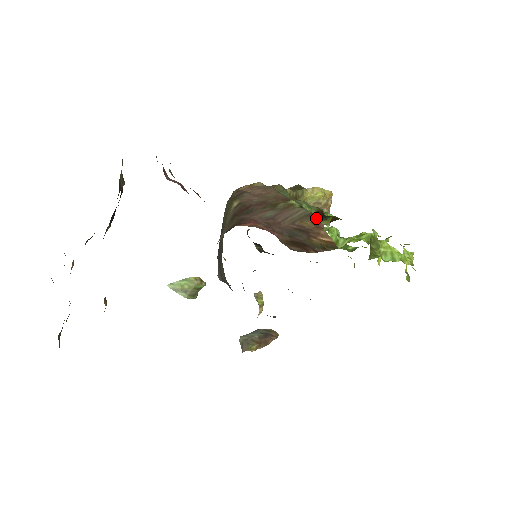
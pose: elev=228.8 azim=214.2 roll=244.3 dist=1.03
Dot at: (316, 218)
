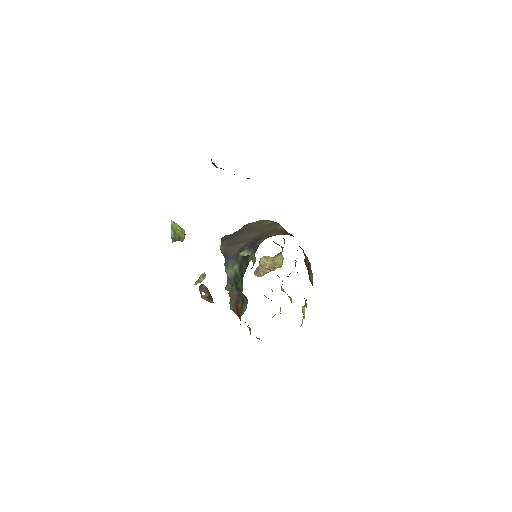
Dot at: occluded
